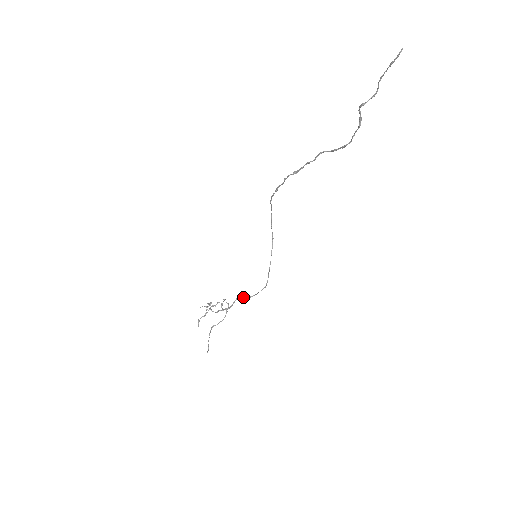
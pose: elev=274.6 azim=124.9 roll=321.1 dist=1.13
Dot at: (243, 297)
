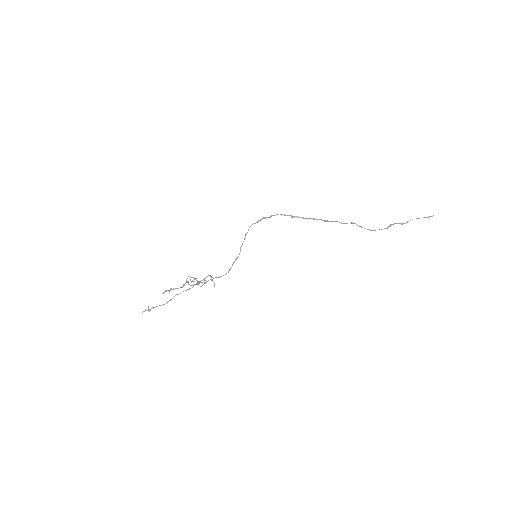
Dot at: (212, 277)
